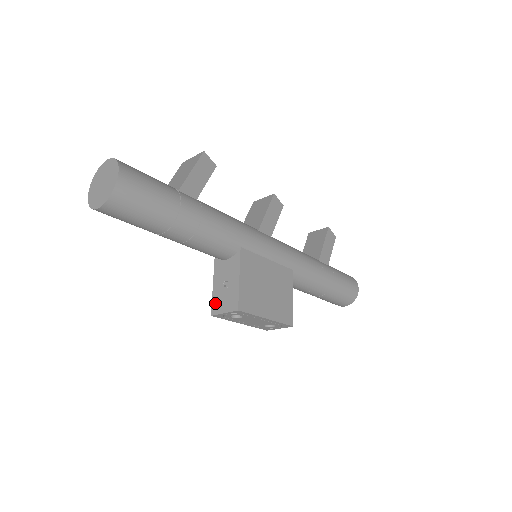
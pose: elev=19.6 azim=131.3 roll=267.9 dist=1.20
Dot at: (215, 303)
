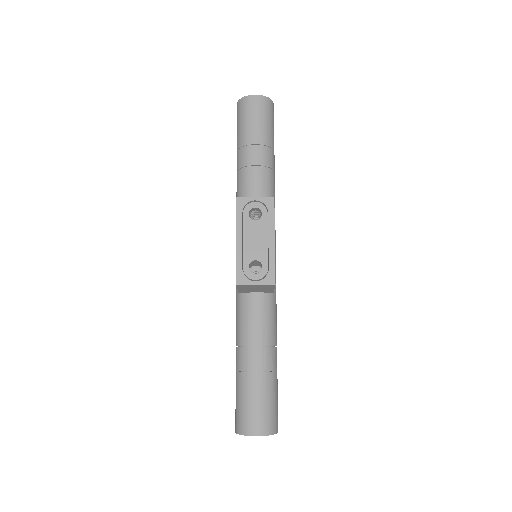
Dot at: occluded
